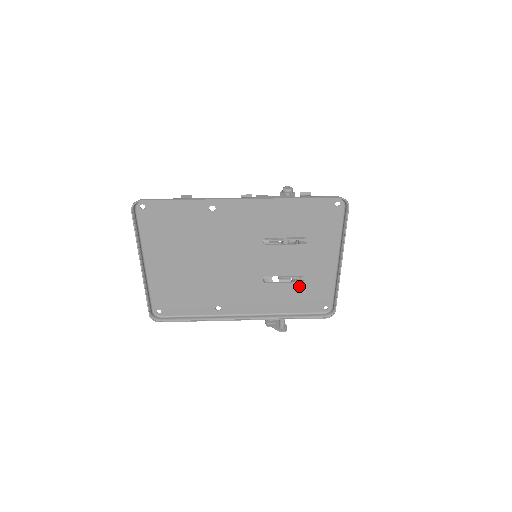
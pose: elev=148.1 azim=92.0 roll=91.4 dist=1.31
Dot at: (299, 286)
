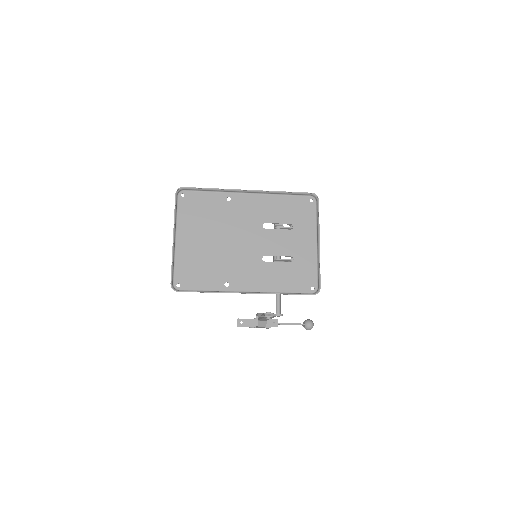
Dot at: (290, 266)
